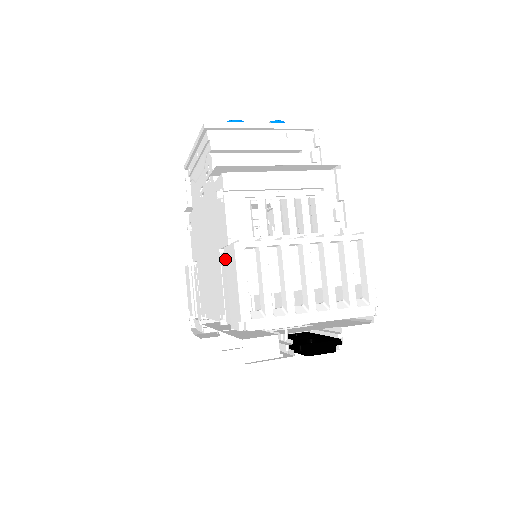
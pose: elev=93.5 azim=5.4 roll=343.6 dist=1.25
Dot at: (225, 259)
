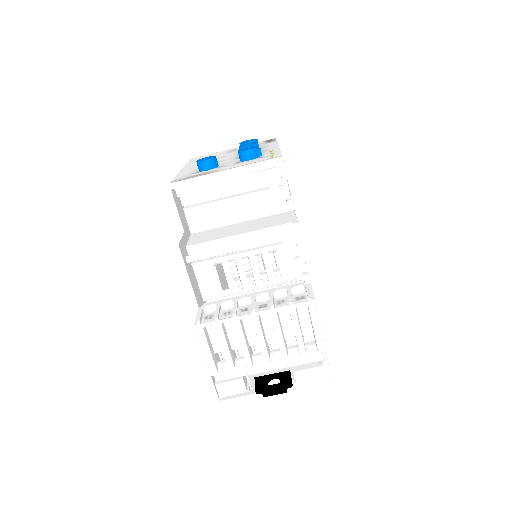
Dot at: occluded
